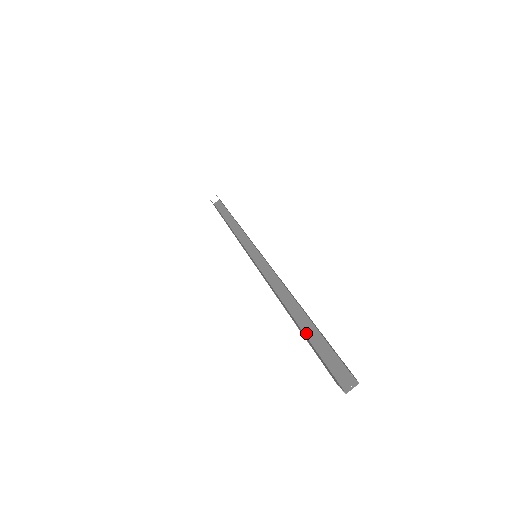
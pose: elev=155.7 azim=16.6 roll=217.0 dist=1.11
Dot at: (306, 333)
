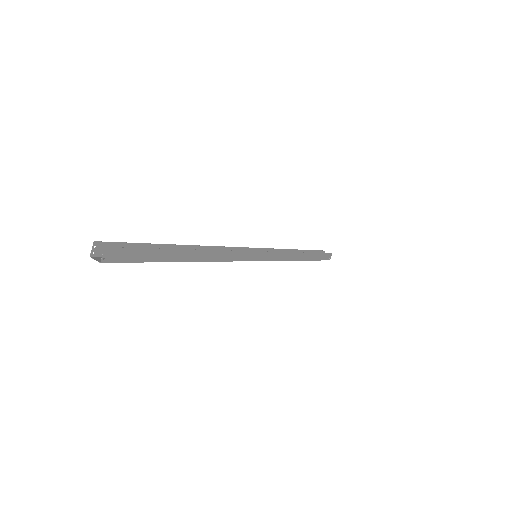
Dot at: occluded
